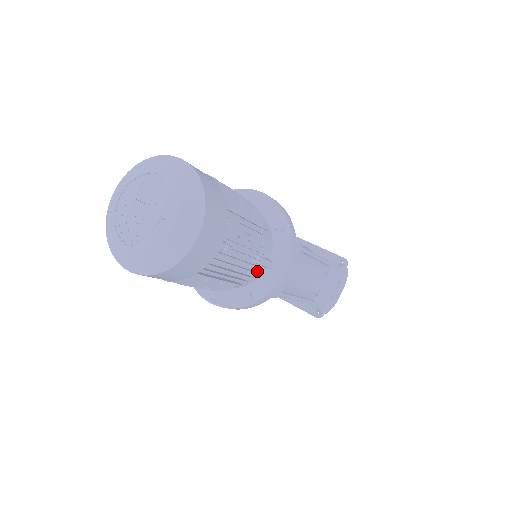
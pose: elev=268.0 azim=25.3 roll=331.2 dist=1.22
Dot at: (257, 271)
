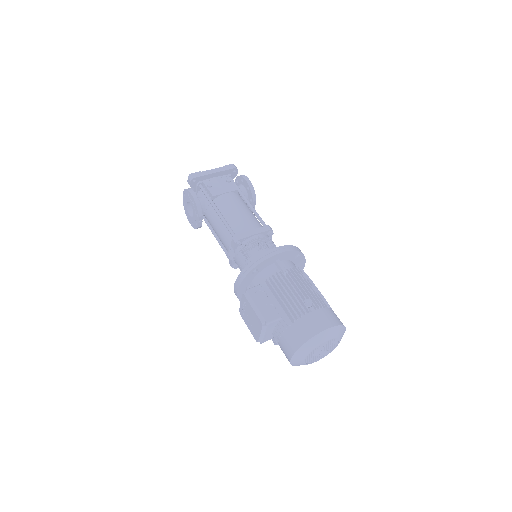
Dot at: occluded
